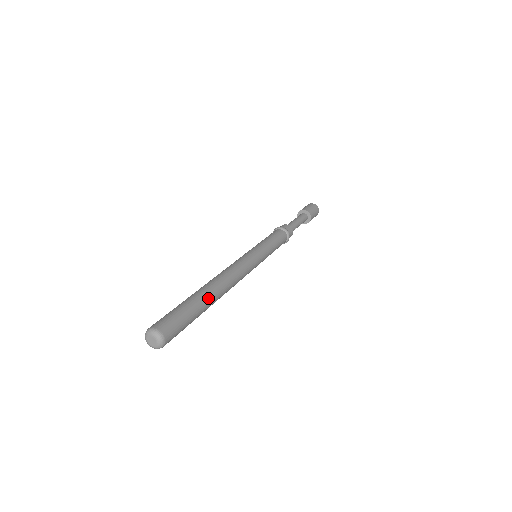
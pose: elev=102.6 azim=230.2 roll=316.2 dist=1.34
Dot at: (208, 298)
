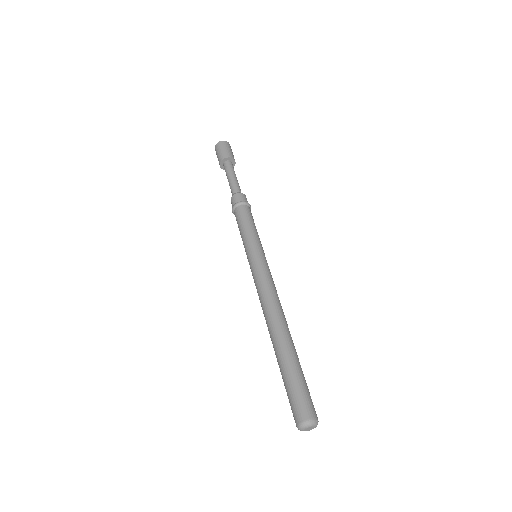
Dot at: (290, 347)
